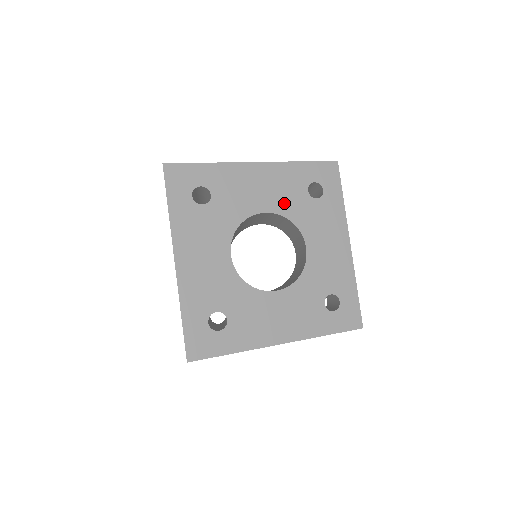
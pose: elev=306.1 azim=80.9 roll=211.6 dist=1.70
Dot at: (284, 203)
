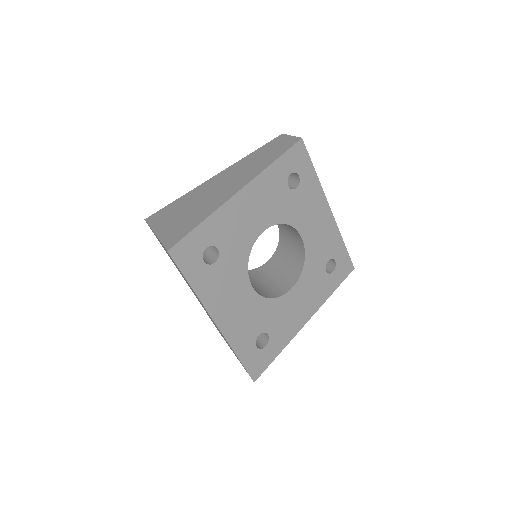
Dot at: (274, 212)
